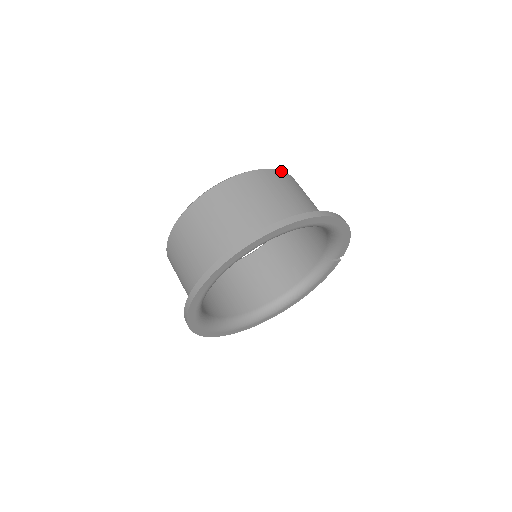
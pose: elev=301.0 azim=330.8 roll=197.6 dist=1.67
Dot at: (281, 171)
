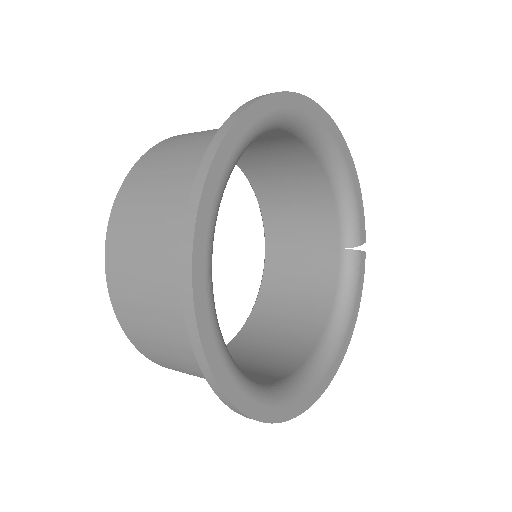
Dot at: occluded
